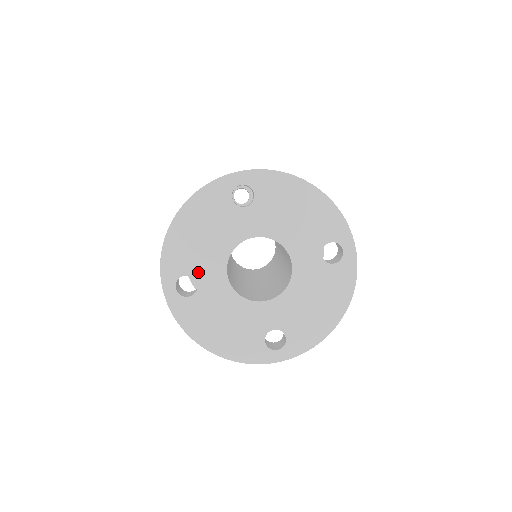
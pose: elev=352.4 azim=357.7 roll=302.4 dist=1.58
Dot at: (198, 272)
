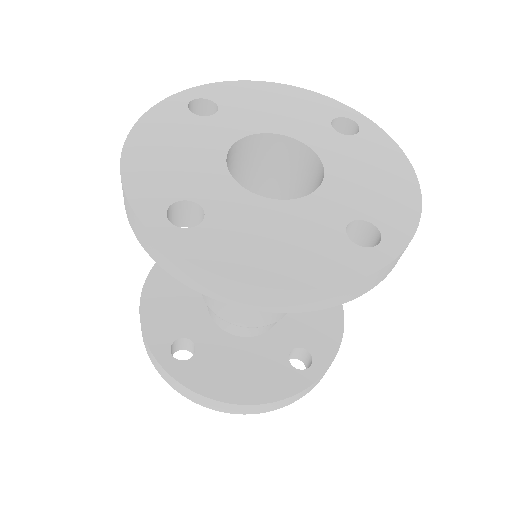
Dot at: (228, 112)
